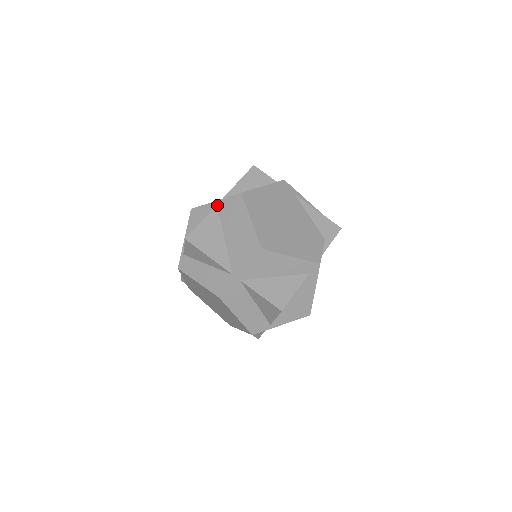
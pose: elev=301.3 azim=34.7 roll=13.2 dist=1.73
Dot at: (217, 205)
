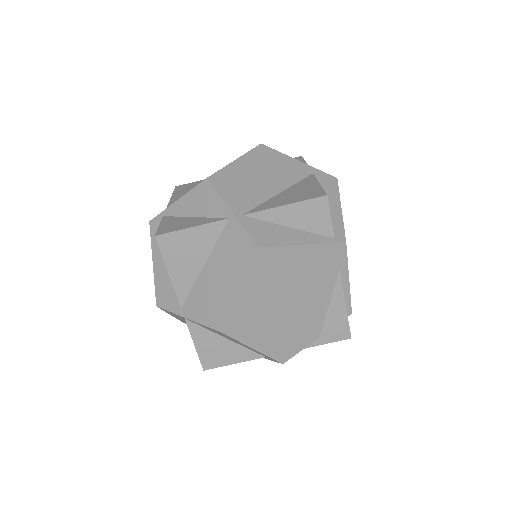
Dot at: (229, 219)
